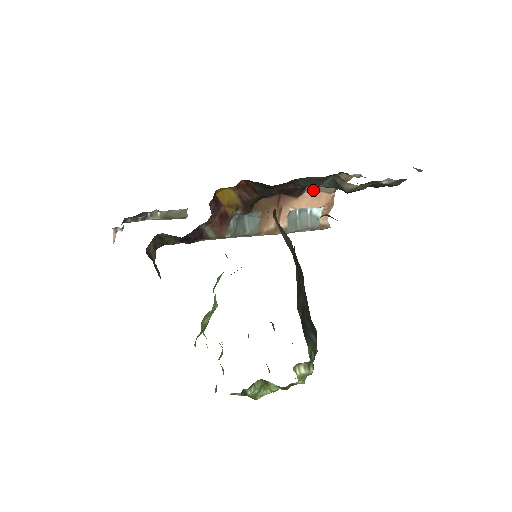
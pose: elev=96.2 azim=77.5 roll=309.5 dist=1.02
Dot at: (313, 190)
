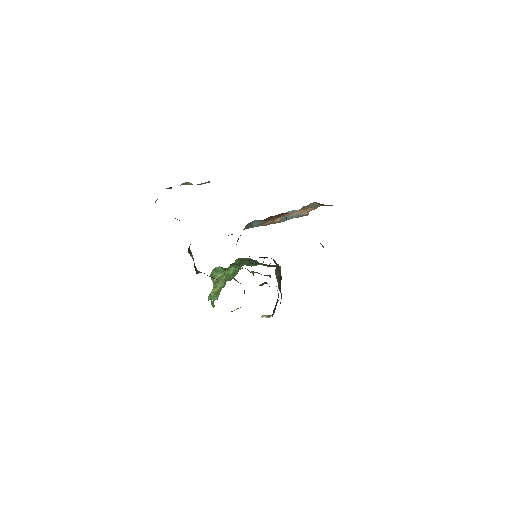
Dot at: (305, 208)
